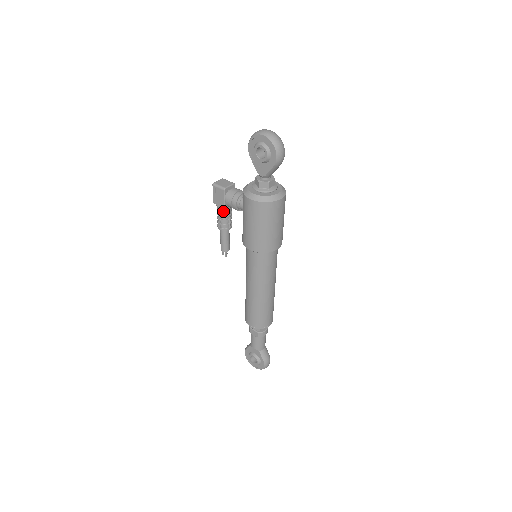
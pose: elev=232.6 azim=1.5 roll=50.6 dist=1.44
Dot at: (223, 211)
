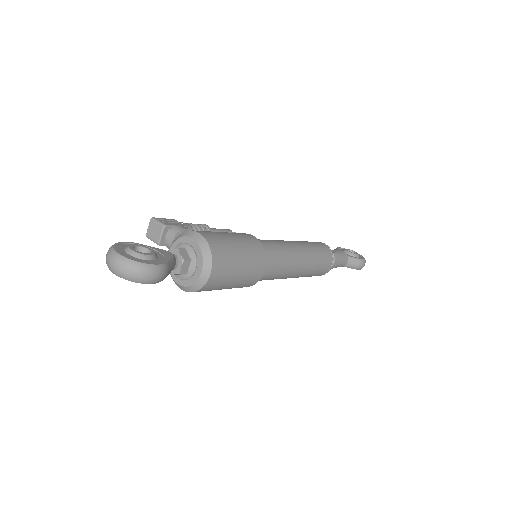
Dot at: occluded
